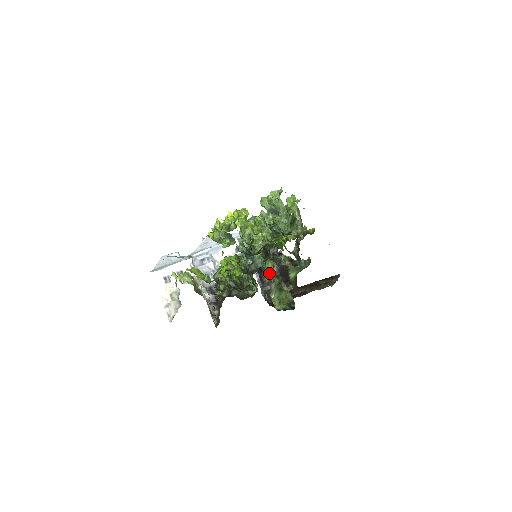
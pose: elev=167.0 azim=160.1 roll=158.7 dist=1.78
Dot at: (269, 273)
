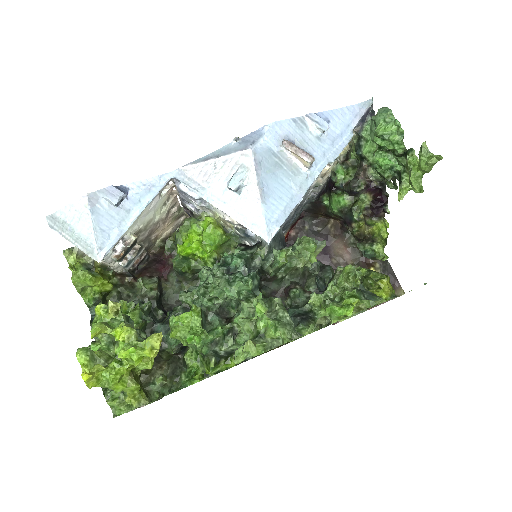
Dot at: (331, 206)
